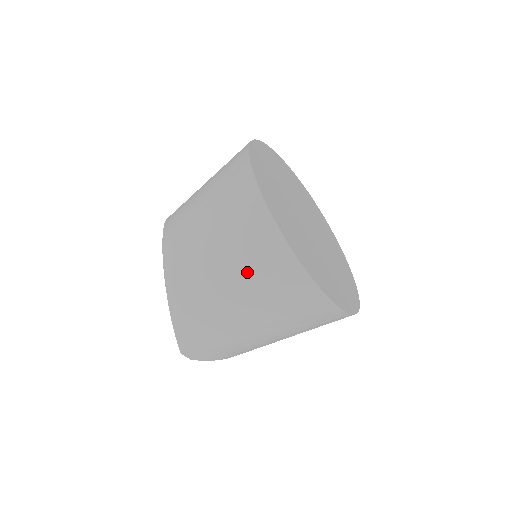
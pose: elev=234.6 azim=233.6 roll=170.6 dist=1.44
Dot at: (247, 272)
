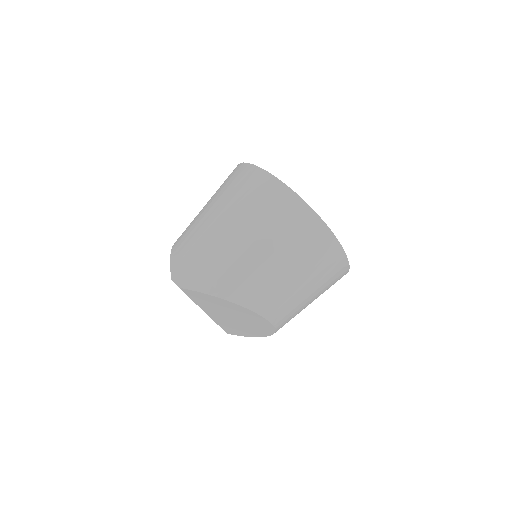
Dot at: (221, 191)
